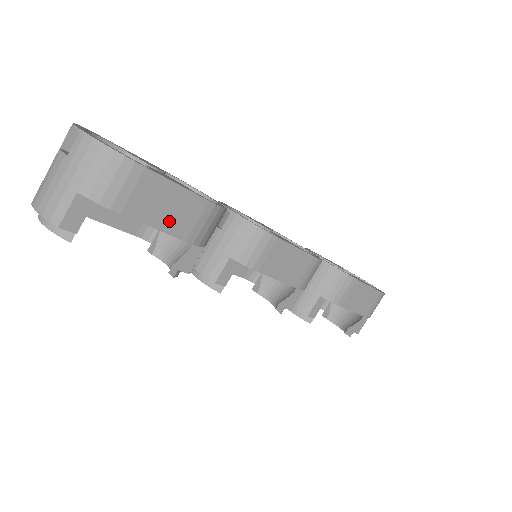
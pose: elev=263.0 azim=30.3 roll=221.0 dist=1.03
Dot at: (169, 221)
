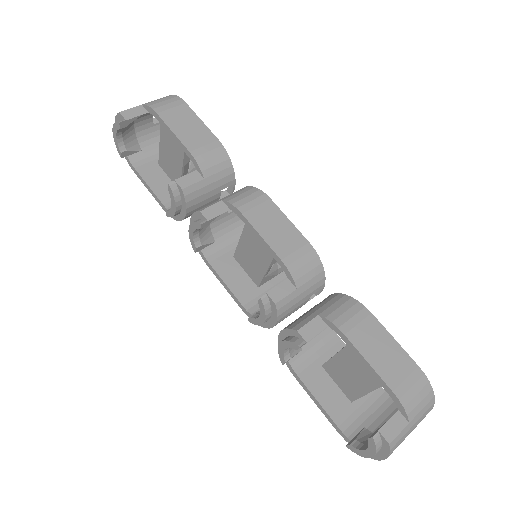
Dot at: (185, 134)
